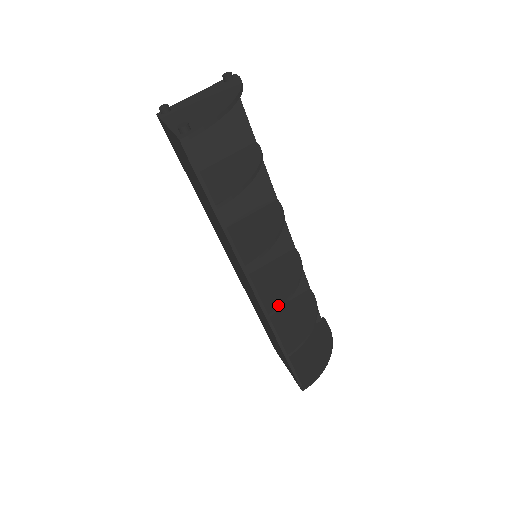
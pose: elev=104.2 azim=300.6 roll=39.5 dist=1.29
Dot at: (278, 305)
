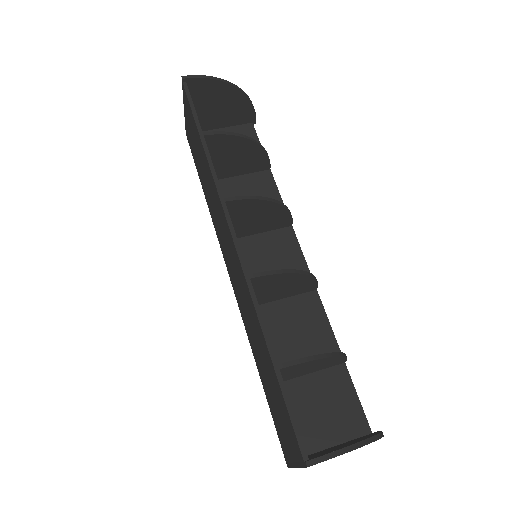
Dot at: (266, 272)
